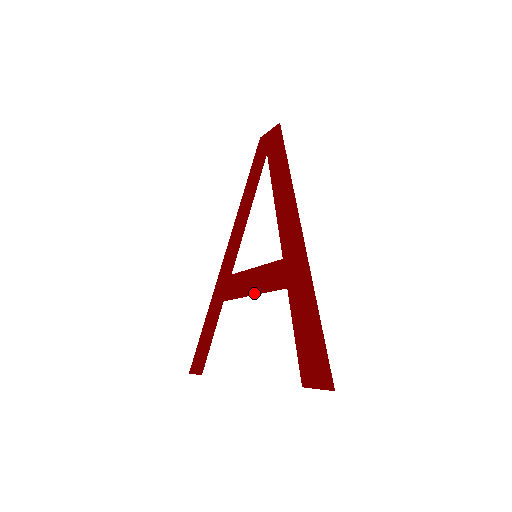
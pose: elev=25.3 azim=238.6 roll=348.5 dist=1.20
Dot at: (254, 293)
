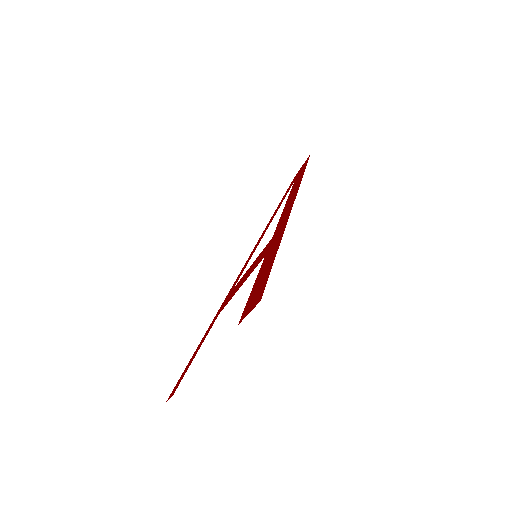
Dot at: (241, 285)
